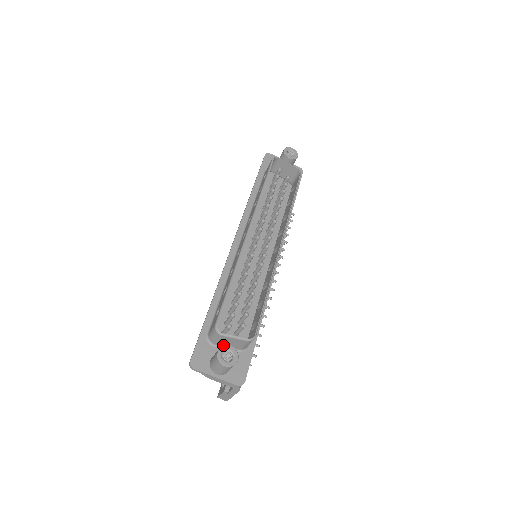
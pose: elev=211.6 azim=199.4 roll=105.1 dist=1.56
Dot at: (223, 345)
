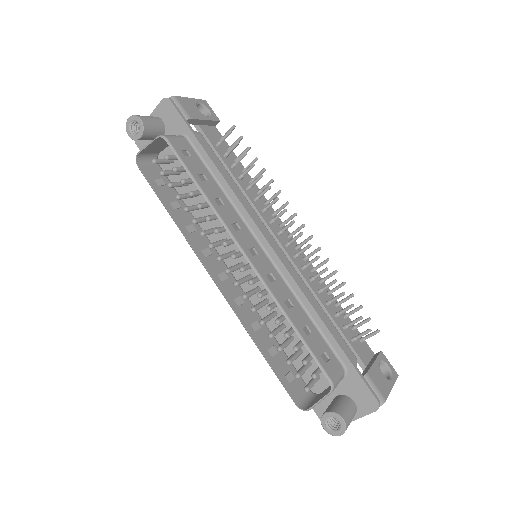
Dot at: occluded
